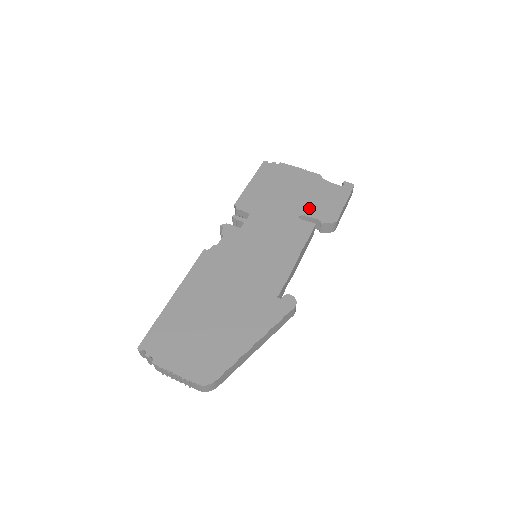
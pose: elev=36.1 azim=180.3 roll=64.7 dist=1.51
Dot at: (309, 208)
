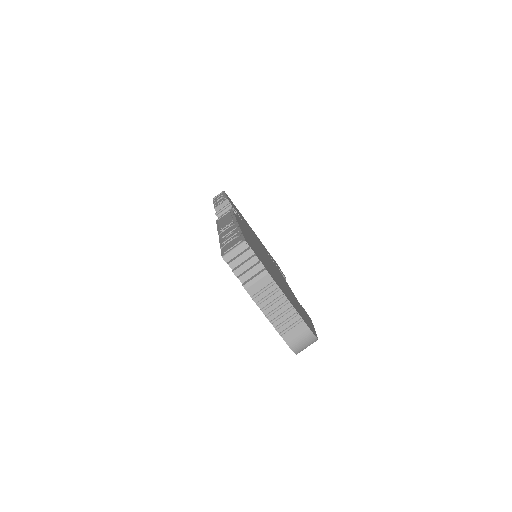
Dot at: occluded
